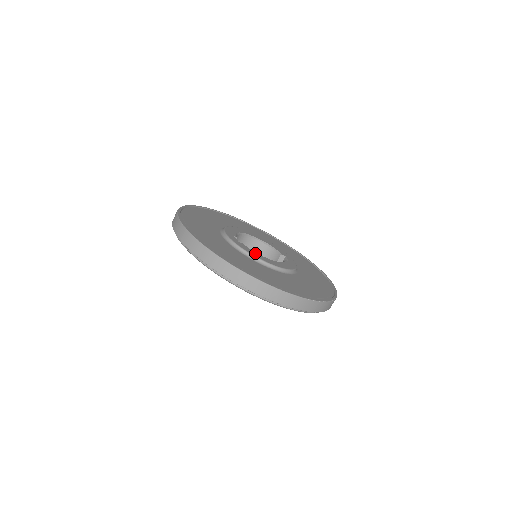
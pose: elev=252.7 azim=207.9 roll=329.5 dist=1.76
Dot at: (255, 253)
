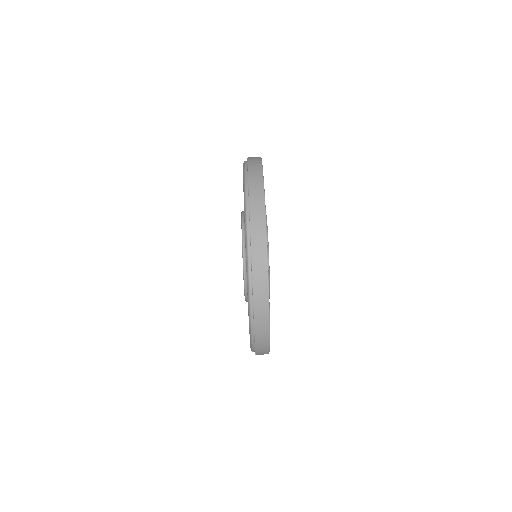
Dot at: occluded
